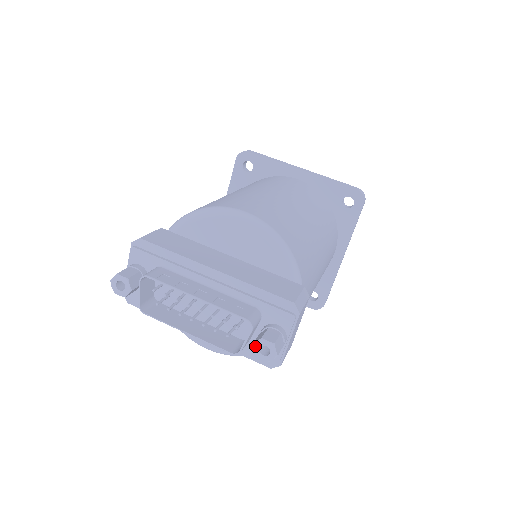
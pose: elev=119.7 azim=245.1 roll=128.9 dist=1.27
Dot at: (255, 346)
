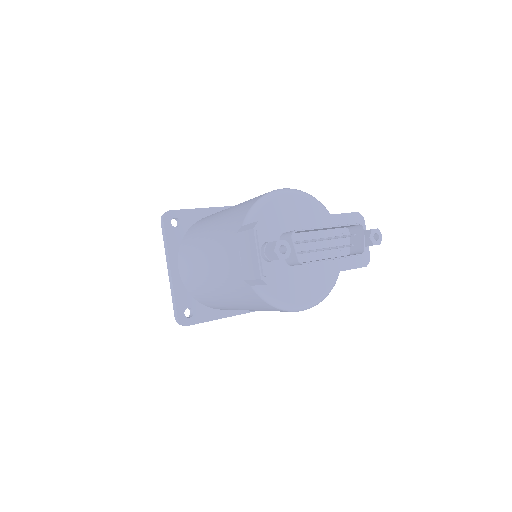
Dot at: (371, 237)
